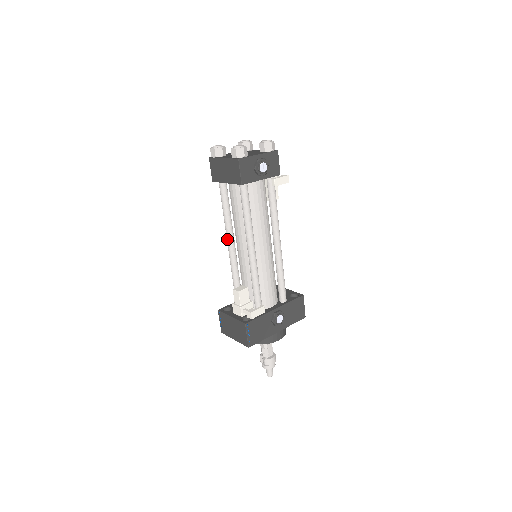
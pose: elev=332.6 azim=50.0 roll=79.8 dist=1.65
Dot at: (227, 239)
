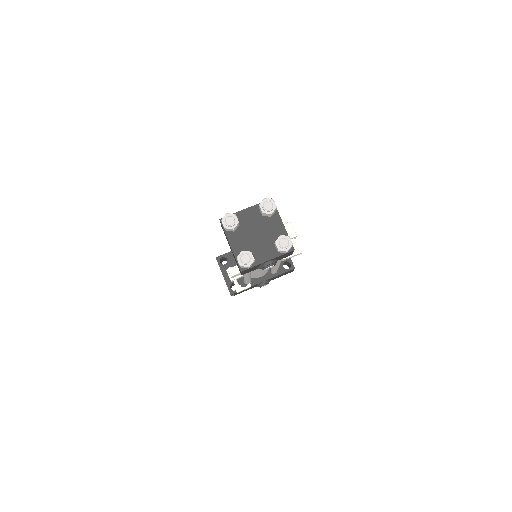
Dot at: occluded
